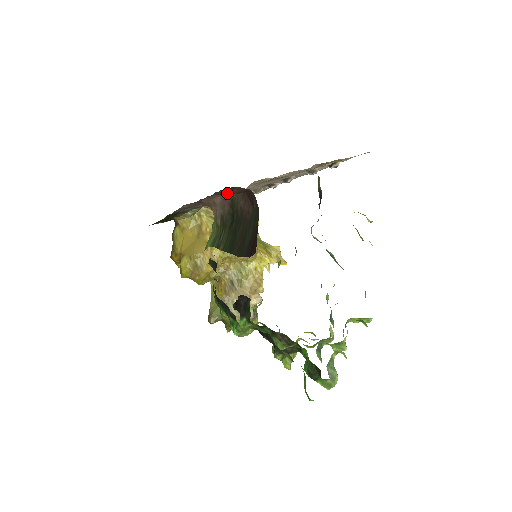
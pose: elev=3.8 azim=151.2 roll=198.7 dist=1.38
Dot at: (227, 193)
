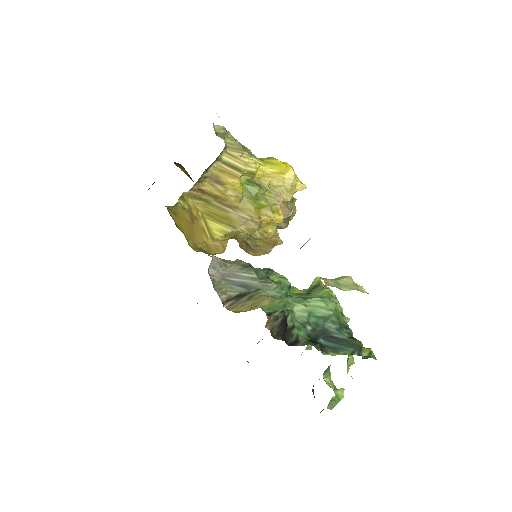
Dot at: occluded
